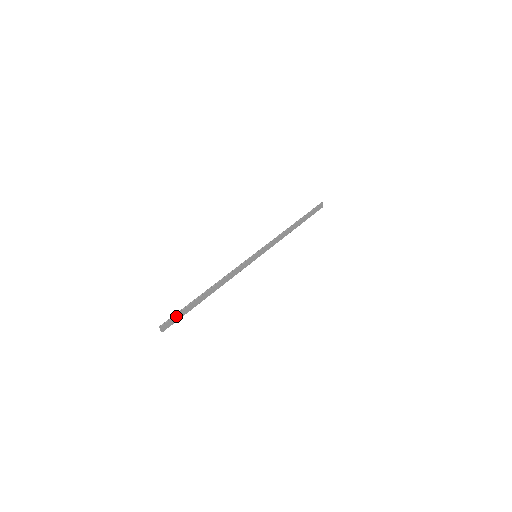
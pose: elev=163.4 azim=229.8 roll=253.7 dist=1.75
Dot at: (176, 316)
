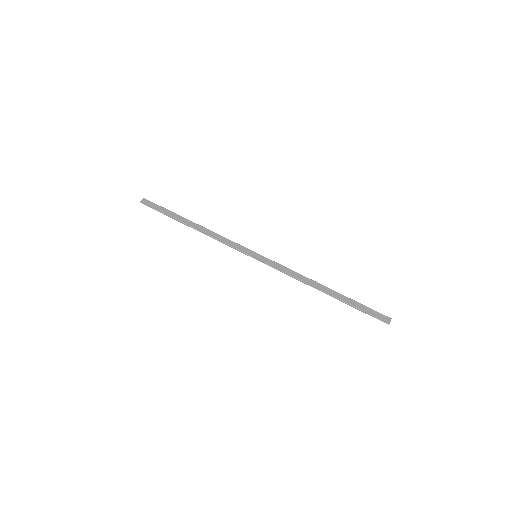
Dot at: (158, 206)
